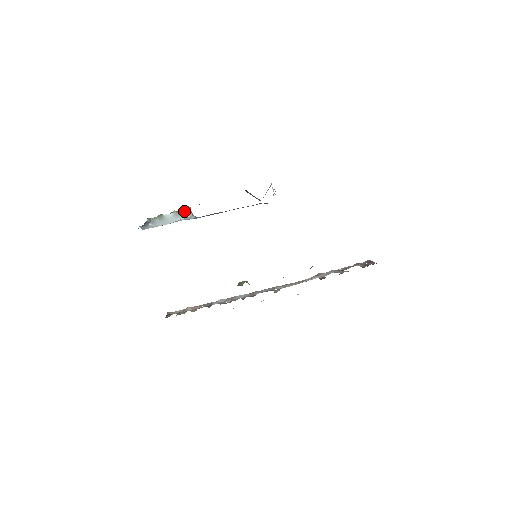
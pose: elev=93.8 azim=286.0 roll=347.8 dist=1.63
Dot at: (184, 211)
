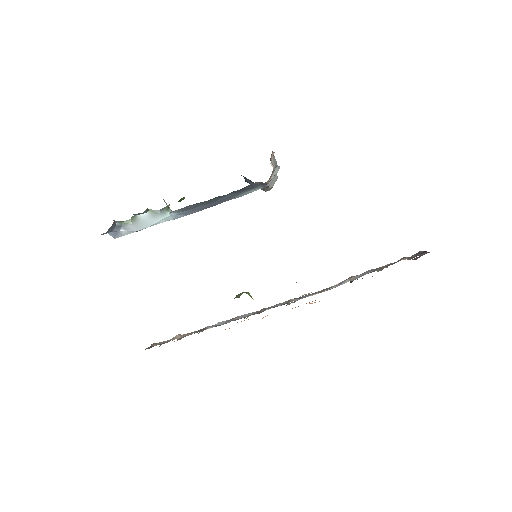
Dot at: (162, 209)
